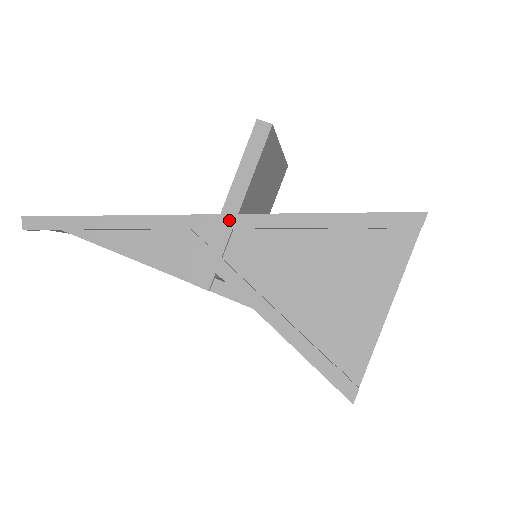
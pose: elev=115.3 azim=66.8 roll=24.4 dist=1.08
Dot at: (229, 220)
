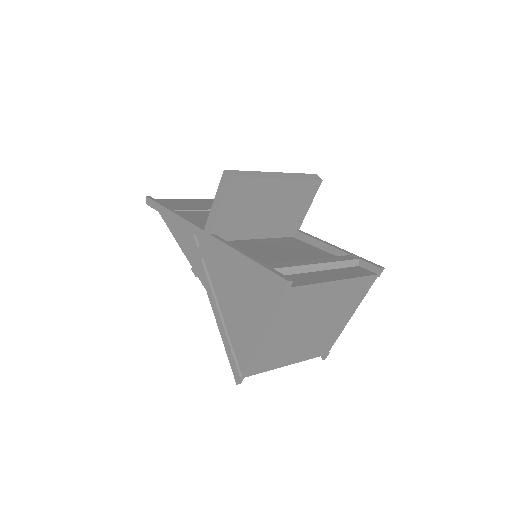
Dot at: (206, 236)
